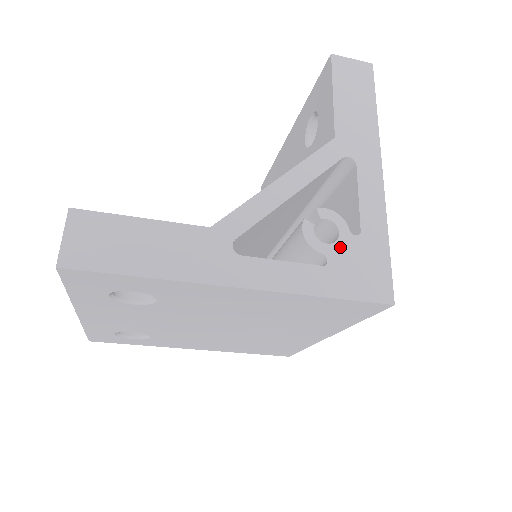
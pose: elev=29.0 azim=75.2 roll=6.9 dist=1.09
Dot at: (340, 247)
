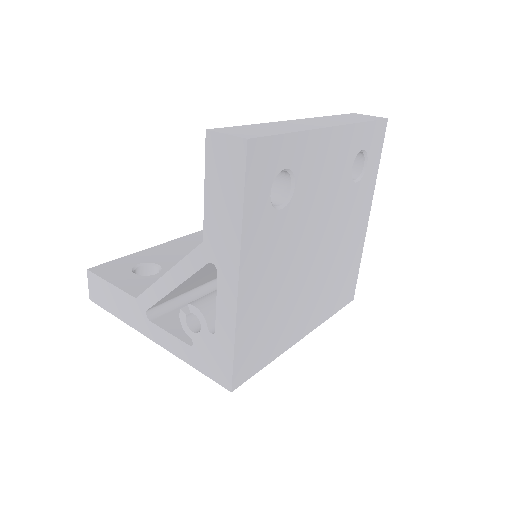
Dot at: (201, 338)
